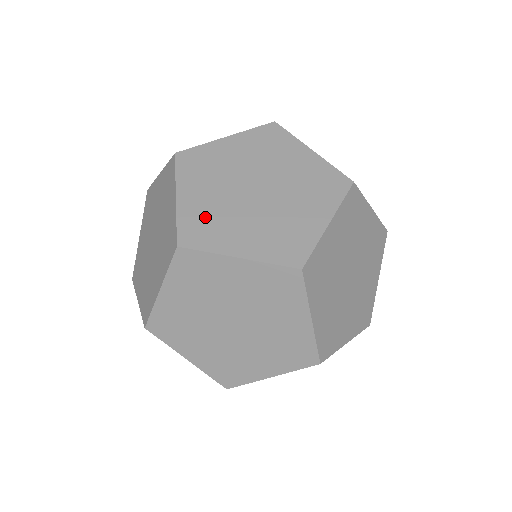
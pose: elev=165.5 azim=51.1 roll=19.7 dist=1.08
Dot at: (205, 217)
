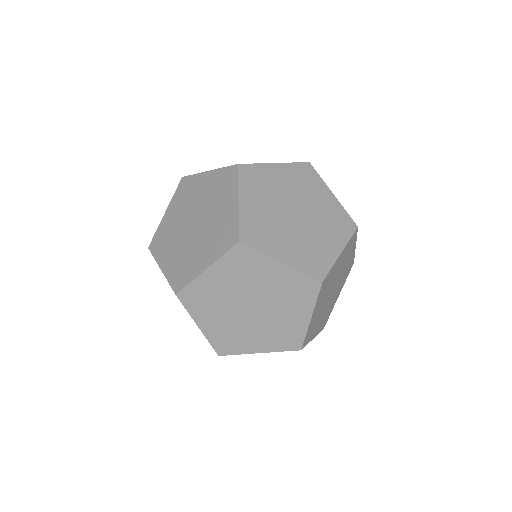
Dot at: (259, 224)
